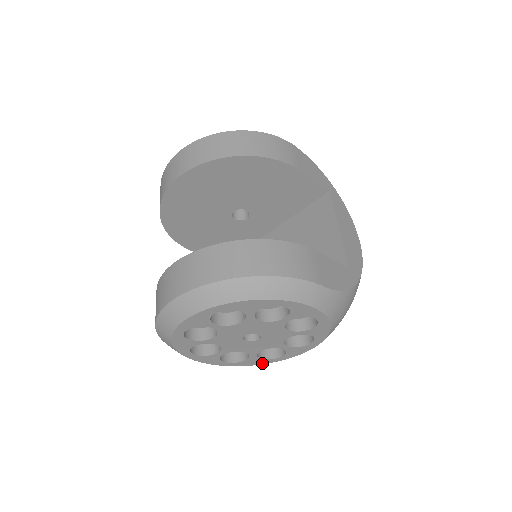
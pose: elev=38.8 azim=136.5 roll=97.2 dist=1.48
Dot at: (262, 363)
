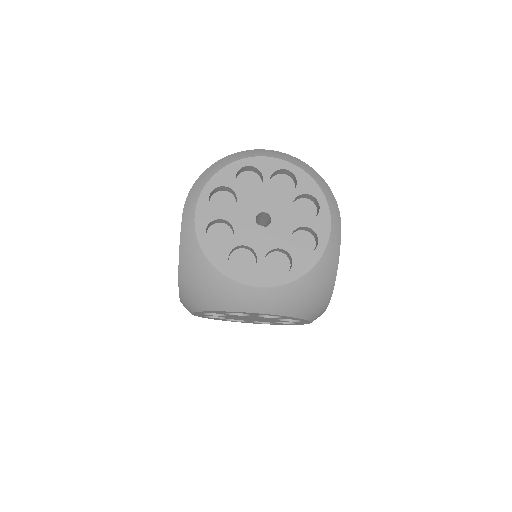
Dot at: (218, 267)
